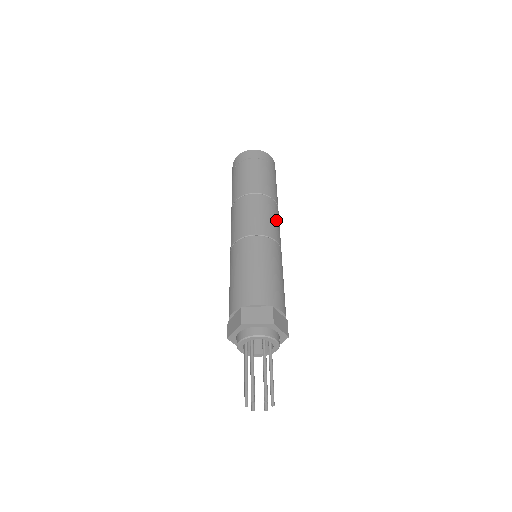
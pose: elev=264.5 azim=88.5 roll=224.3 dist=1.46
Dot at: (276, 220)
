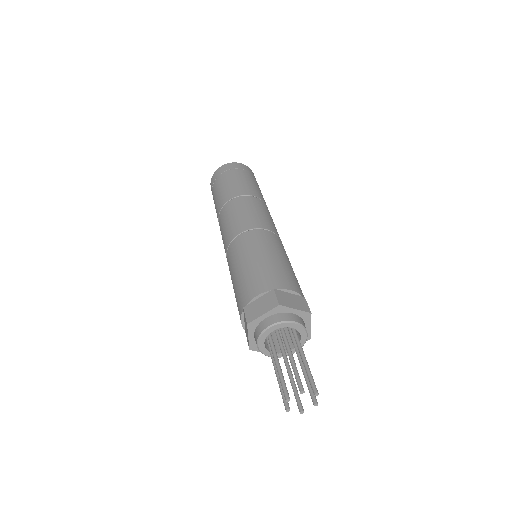
Dot at: (260, 211)
